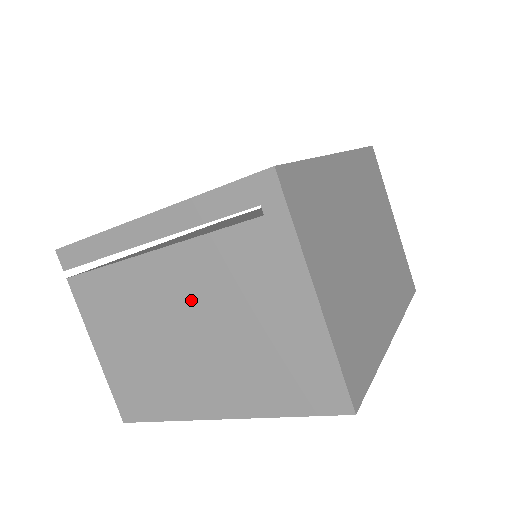
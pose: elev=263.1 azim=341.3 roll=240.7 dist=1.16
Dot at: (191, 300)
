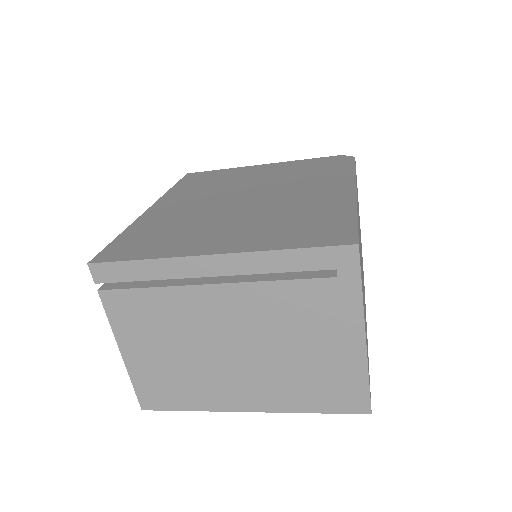
Dot at: (245, 327)
